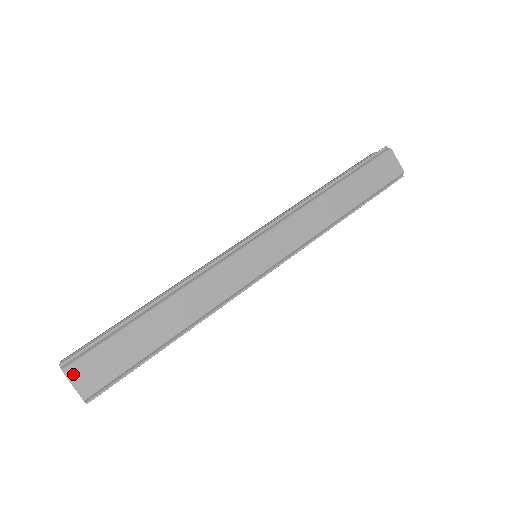
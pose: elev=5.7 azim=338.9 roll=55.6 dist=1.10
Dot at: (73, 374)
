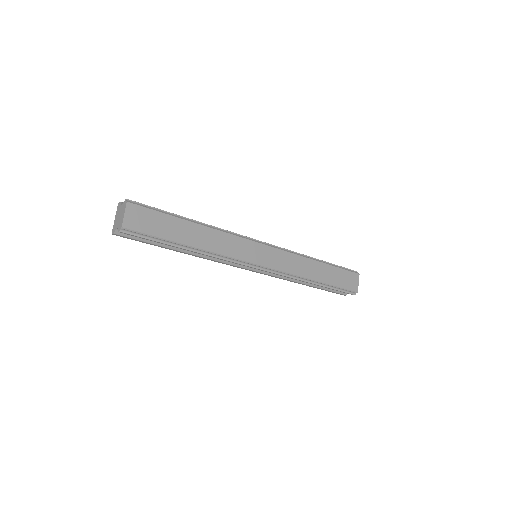
Dot at: (130, 209)
